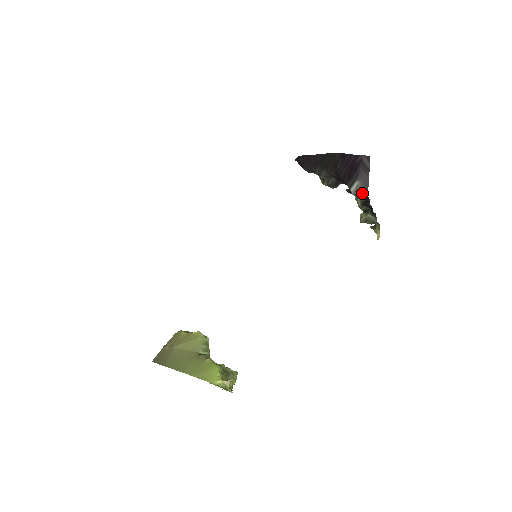
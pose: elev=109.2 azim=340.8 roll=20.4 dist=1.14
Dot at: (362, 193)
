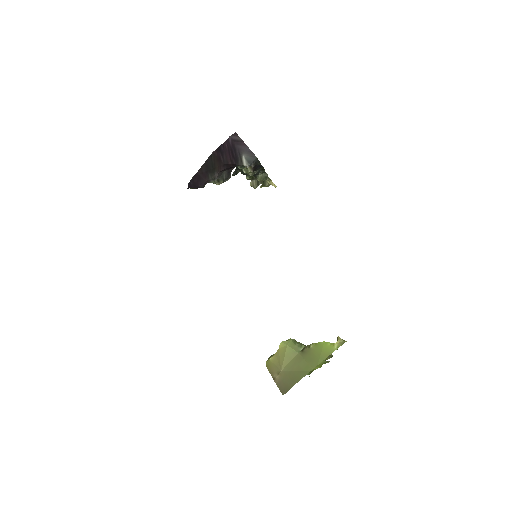
Dot at: (252, 160)
